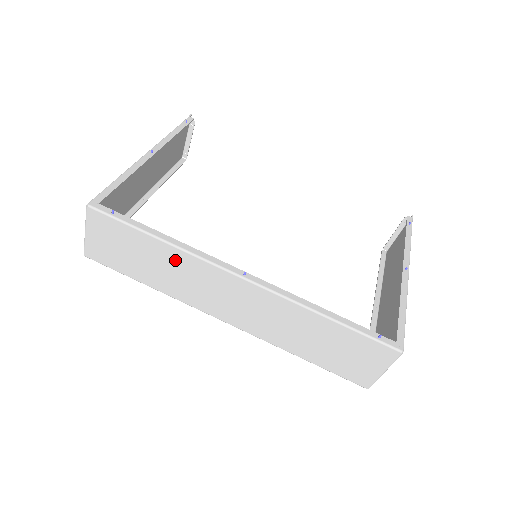
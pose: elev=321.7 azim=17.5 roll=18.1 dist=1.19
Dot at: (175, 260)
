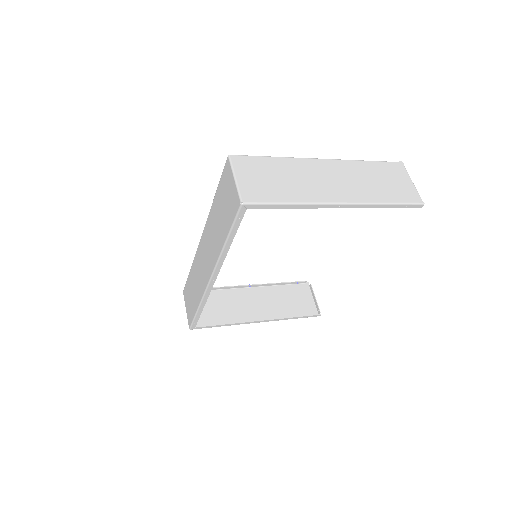
Dot at: (194, 272)
